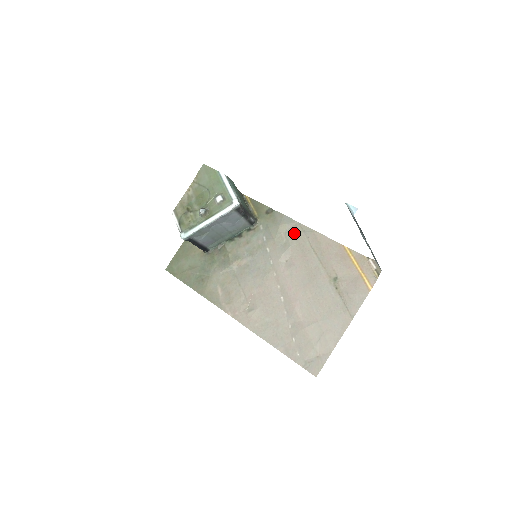
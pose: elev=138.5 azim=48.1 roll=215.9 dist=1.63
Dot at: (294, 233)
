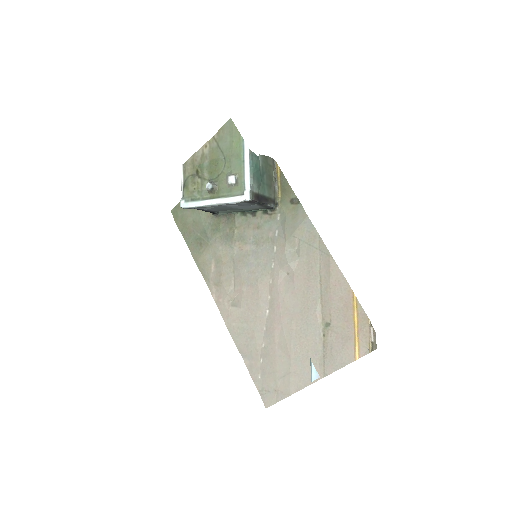
Dot at: (309, 246)
